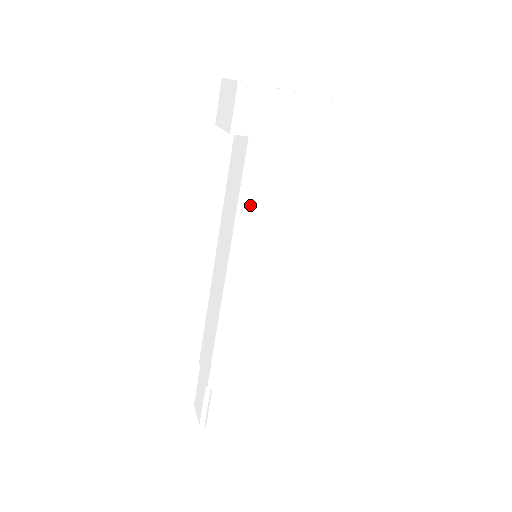
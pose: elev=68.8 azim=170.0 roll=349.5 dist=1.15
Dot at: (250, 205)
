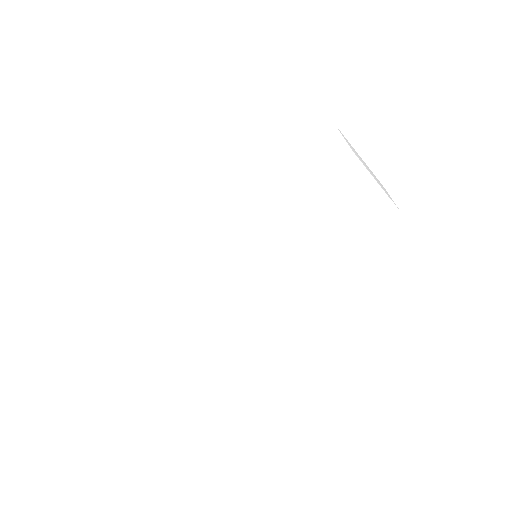
Dot at: (287, 229)
